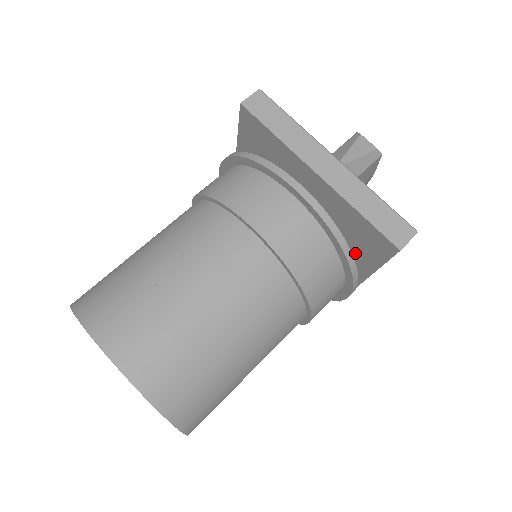
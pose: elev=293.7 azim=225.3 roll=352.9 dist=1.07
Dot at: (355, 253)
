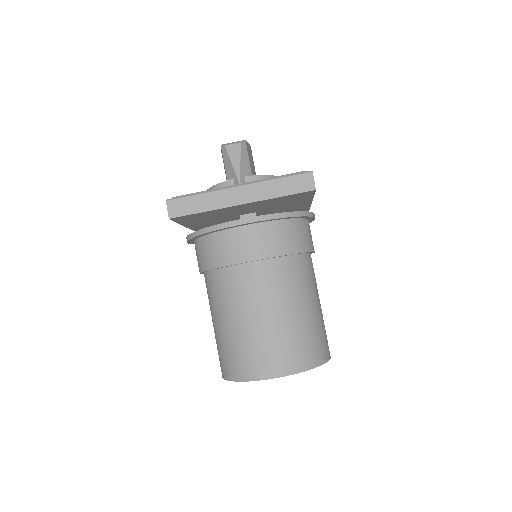
Dot at: (295, 202)
